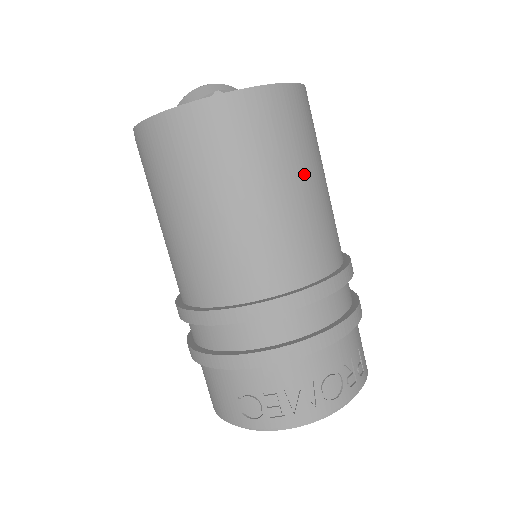
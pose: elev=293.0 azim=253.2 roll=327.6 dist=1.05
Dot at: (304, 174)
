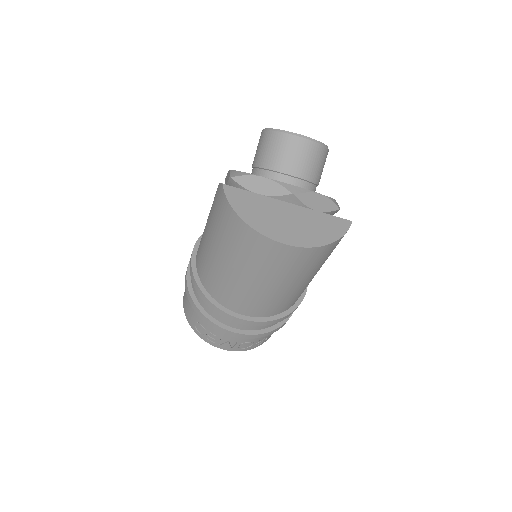
Dot at: (303, 280)
